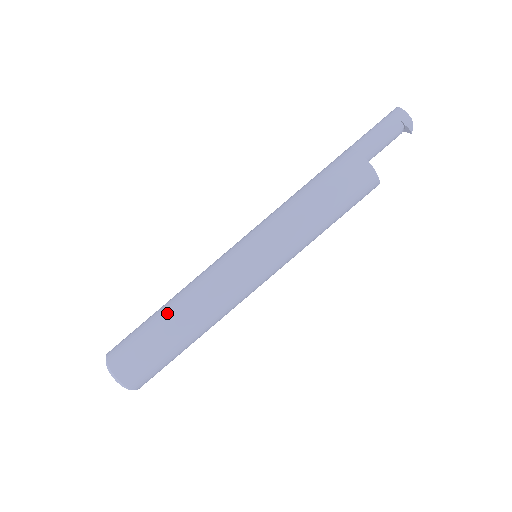
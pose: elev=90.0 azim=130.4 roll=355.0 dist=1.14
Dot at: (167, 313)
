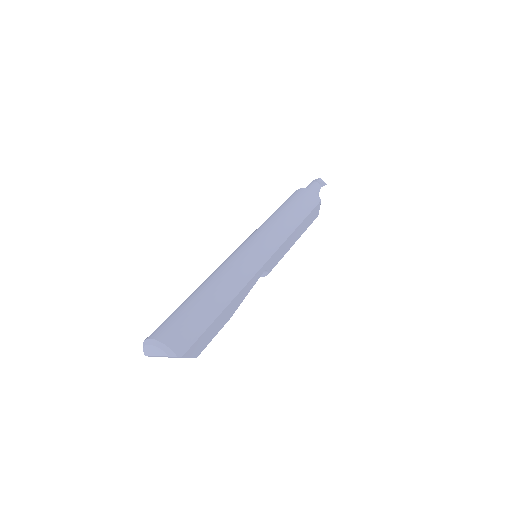
Dot at: occluded
